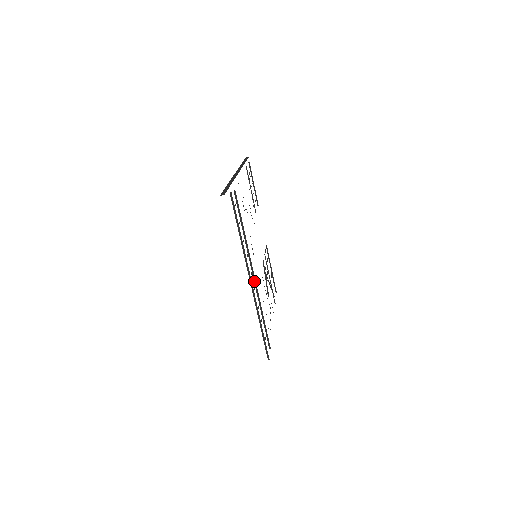
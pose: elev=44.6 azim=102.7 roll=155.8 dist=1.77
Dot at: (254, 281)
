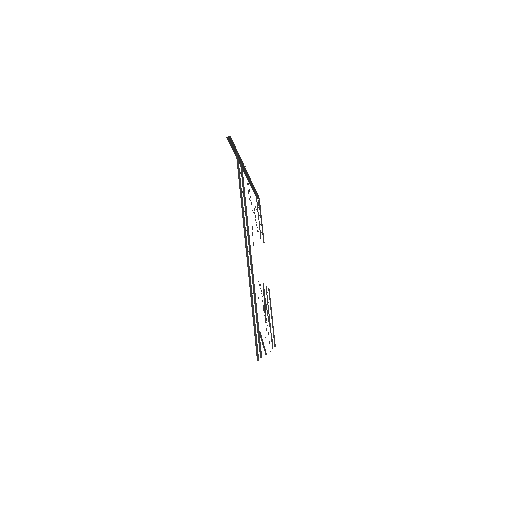
Dot at: (251, 265)
